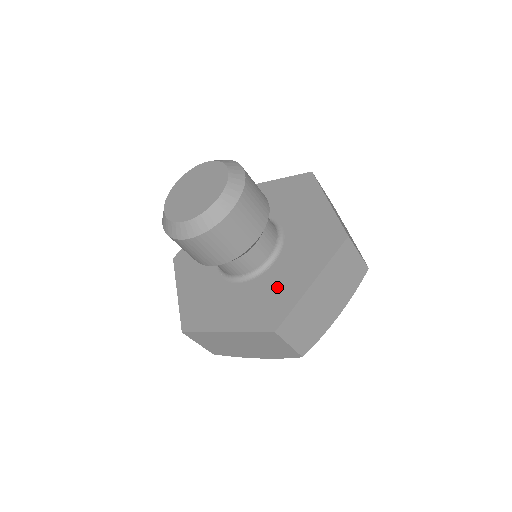
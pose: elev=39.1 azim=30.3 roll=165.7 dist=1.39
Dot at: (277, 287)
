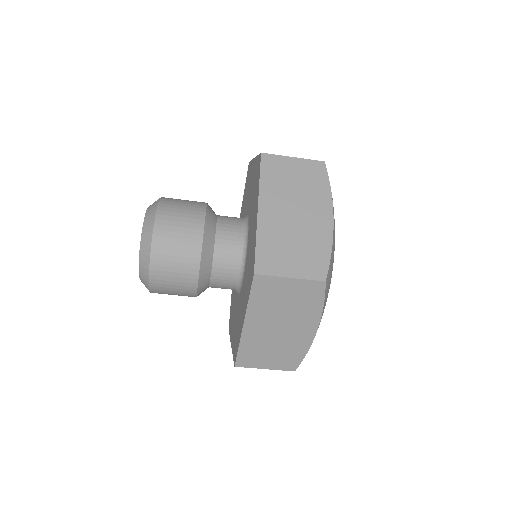
Dot at: (239, 315)
